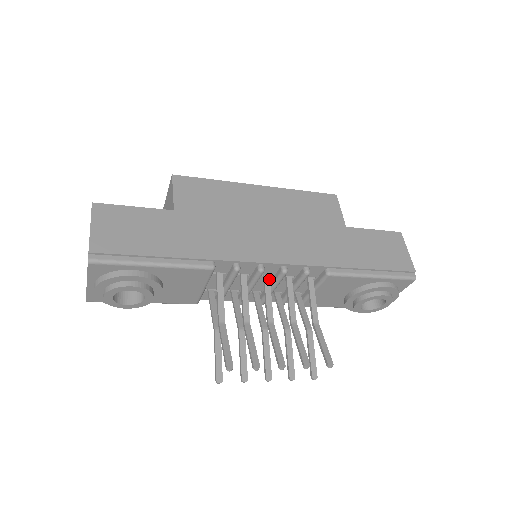
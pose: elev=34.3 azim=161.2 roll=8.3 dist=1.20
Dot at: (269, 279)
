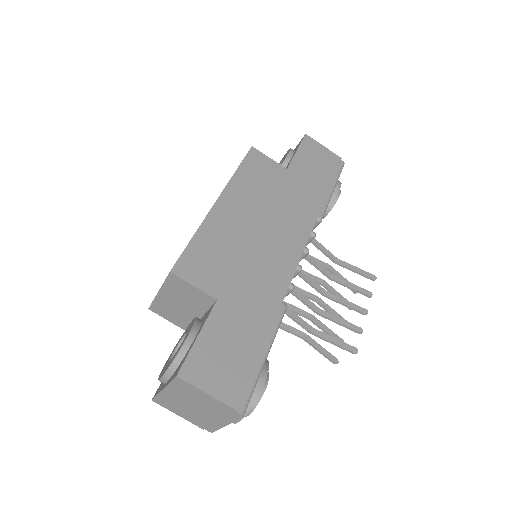
Dot at: occluded
